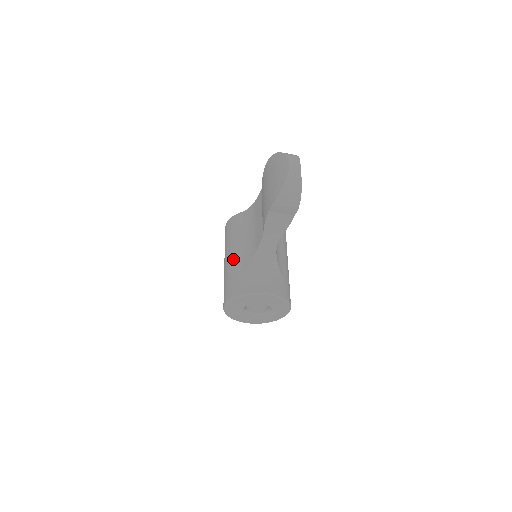
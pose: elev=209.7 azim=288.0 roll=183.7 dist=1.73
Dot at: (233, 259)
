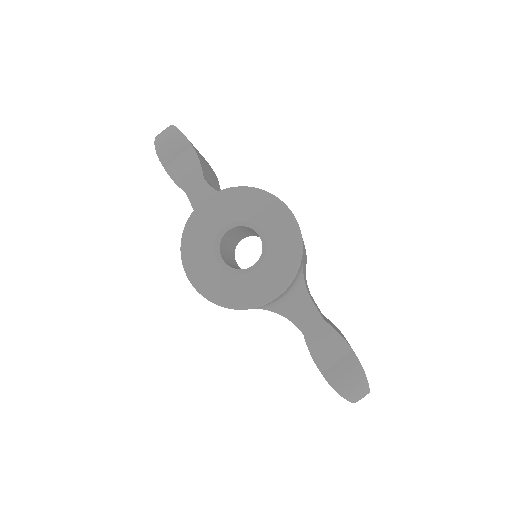
Dot at: occluded
